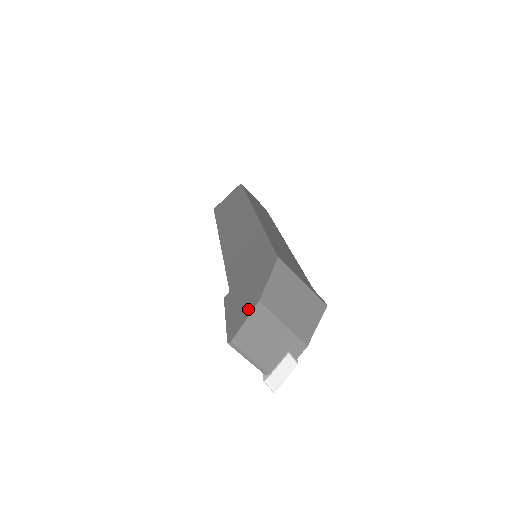
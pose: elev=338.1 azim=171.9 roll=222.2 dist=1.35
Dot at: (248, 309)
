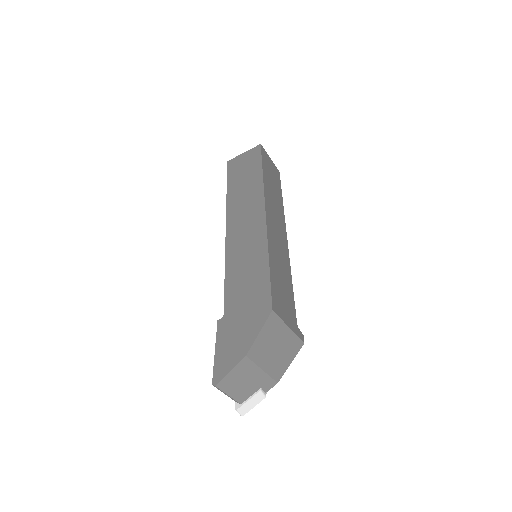
Dot at: (235, 358)
